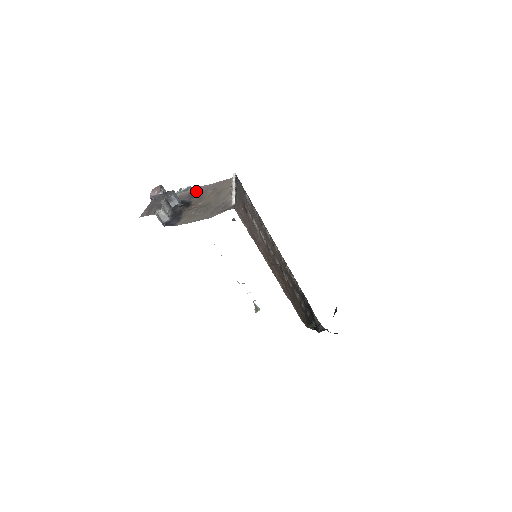
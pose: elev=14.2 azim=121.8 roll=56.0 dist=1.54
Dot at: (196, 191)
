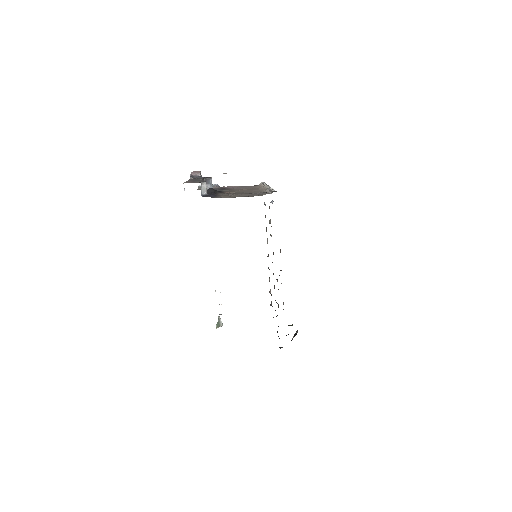
Dot at: (224, 188)
